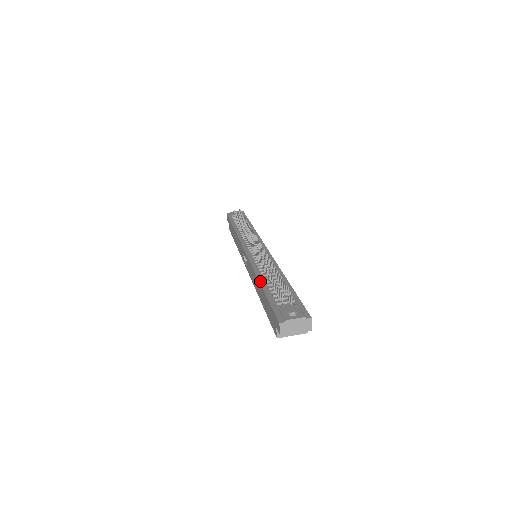
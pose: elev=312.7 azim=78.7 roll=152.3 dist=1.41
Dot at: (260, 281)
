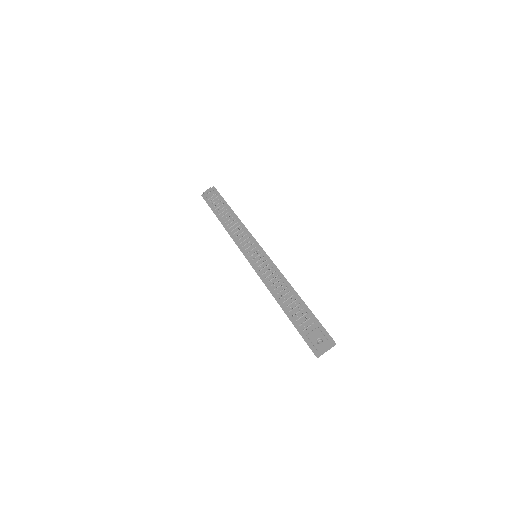
Dot at: (278, 302)
